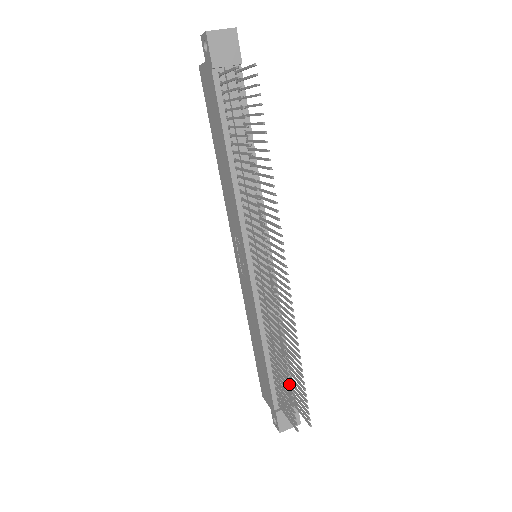
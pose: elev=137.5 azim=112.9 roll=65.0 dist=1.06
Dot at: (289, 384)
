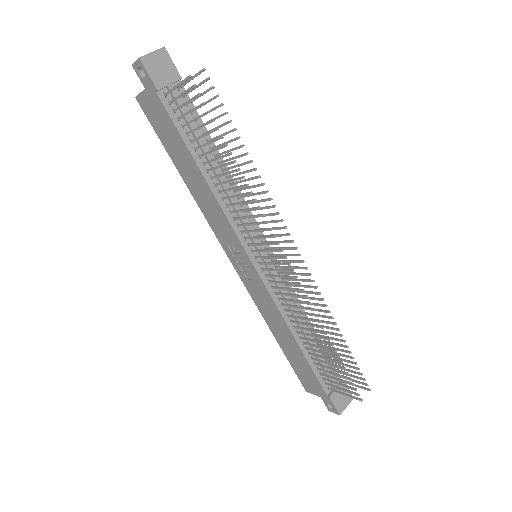
Dot at: occluded
